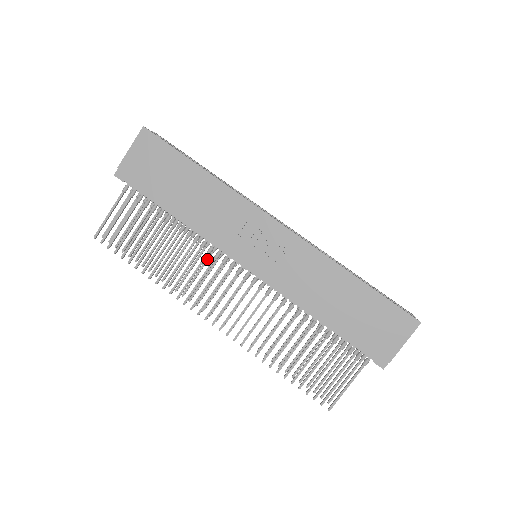
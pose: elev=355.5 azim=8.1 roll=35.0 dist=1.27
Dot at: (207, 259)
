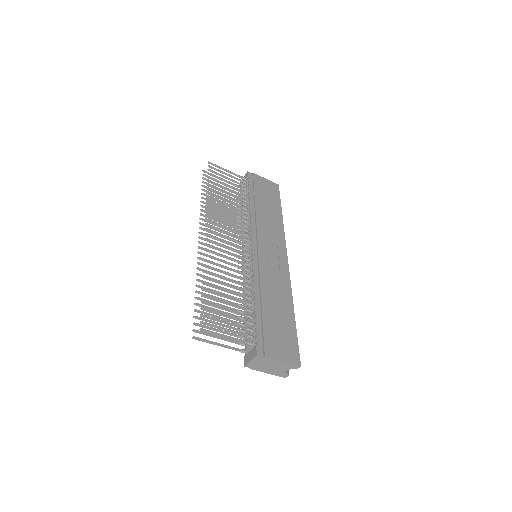
Dot at: occluded
